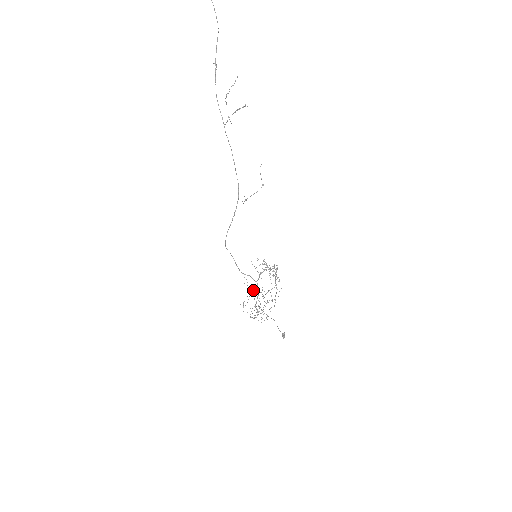
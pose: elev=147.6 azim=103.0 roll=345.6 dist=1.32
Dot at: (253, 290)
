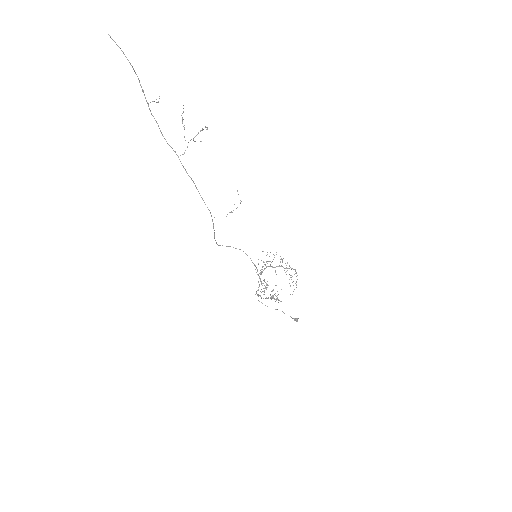
Dot at: occluded
